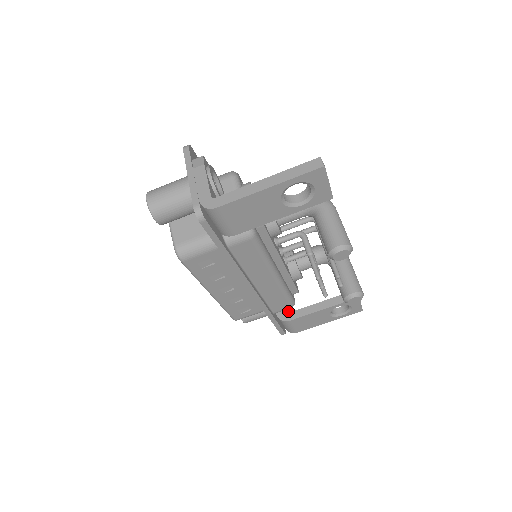
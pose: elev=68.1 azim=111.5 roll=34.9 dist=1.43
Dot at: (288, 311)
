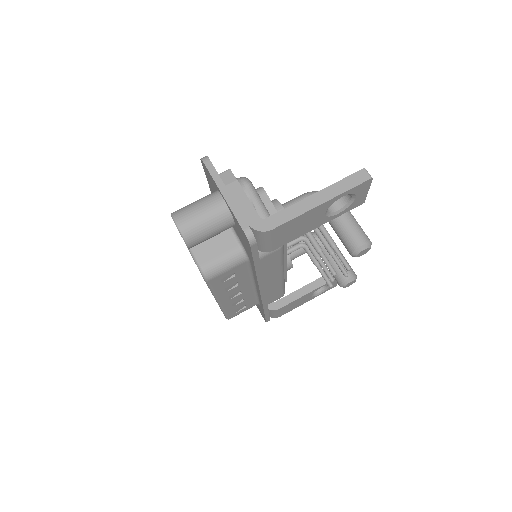
Dot at: occluded
